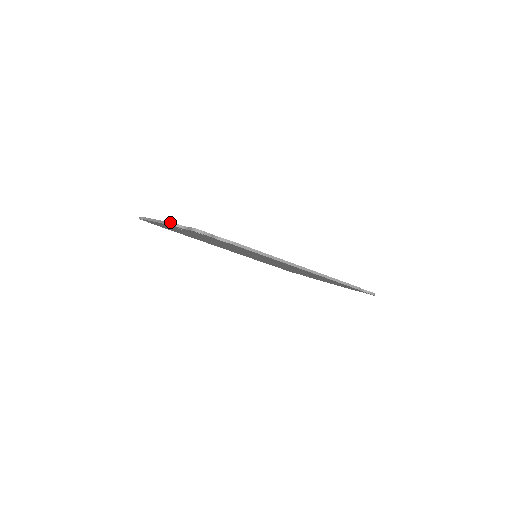
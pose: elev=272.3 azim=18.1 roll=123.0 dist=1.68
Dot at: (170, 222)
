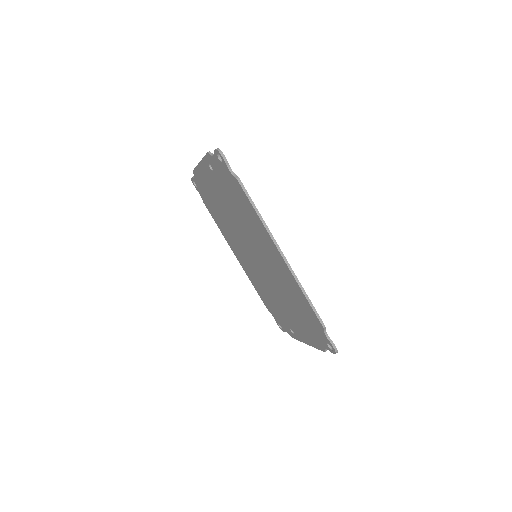
Dot at: occluded
